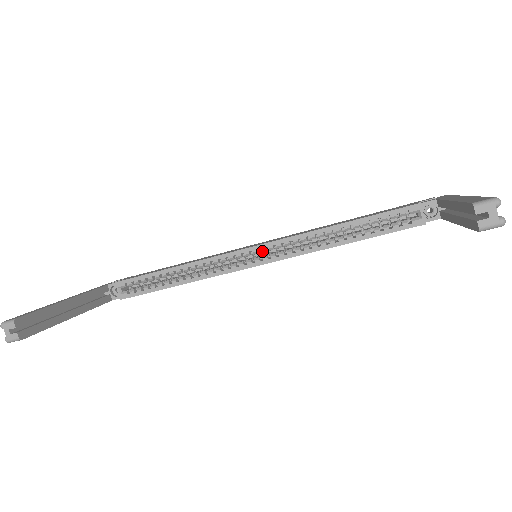
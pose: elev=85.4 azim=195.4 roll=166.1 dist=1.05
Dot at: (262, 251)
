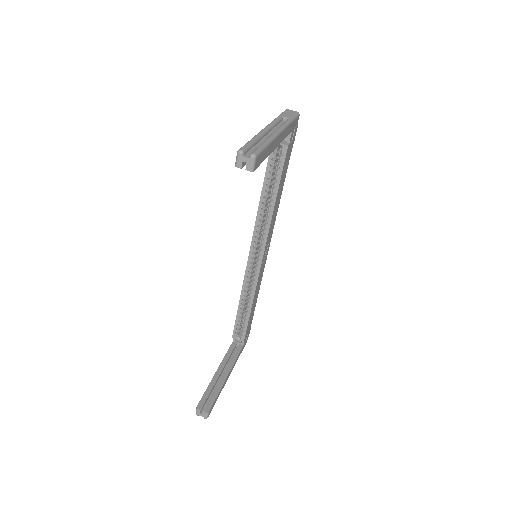
Dot at: (255, 251)
